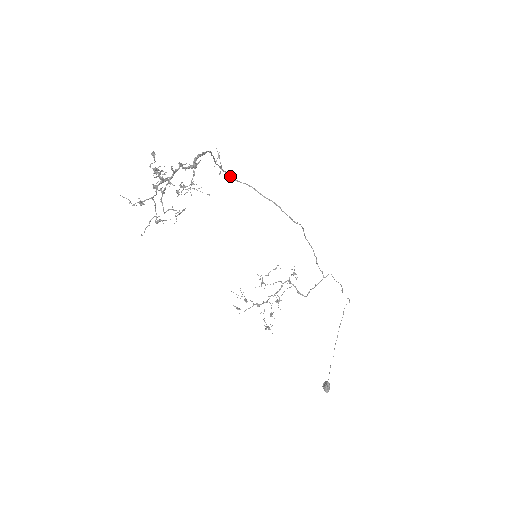
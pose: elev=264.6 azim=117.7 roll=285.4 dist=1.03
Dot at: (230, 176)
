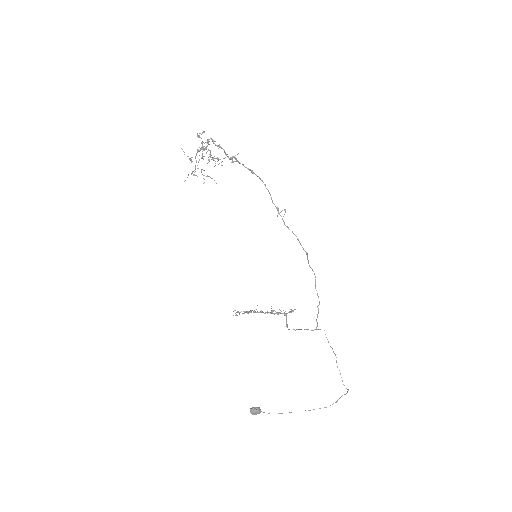
Dot at: (283, 220)
